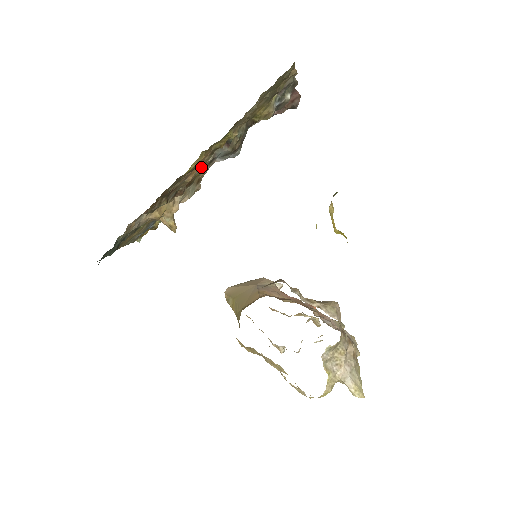
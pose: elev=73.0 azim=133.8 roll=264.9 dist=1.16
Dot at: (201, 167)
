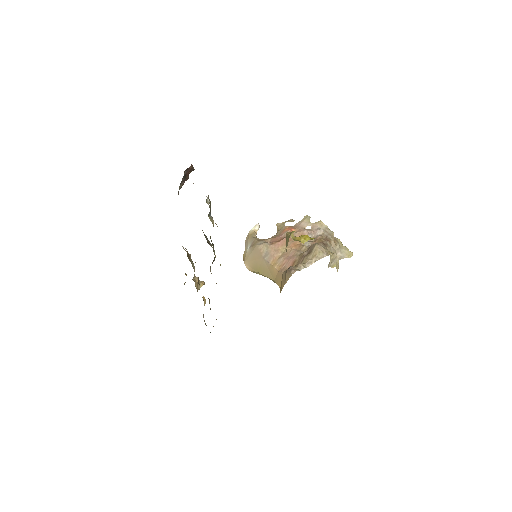
Dot at: occluded
